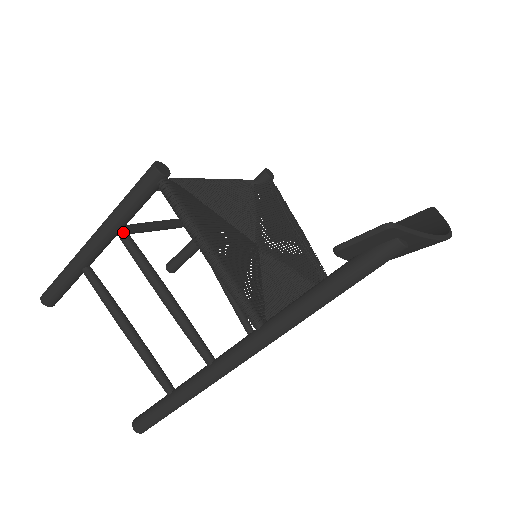
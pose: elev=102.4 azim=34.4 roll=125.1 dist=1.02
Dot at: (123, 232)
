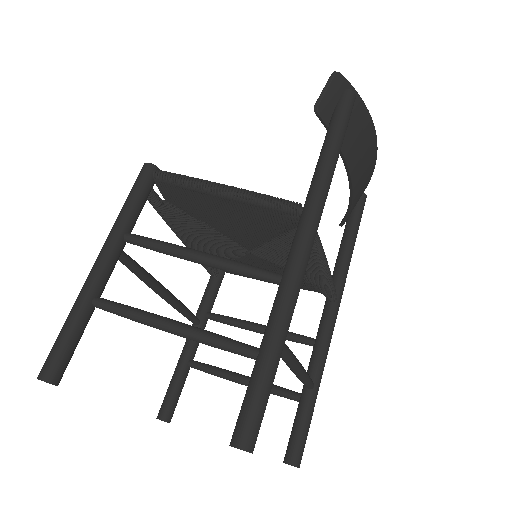
Dot at: (131, 234)
